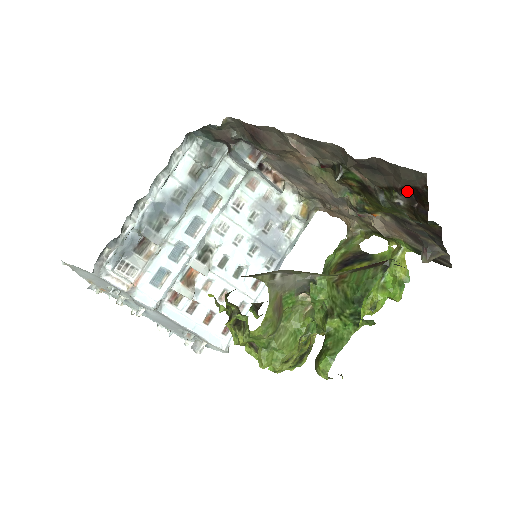
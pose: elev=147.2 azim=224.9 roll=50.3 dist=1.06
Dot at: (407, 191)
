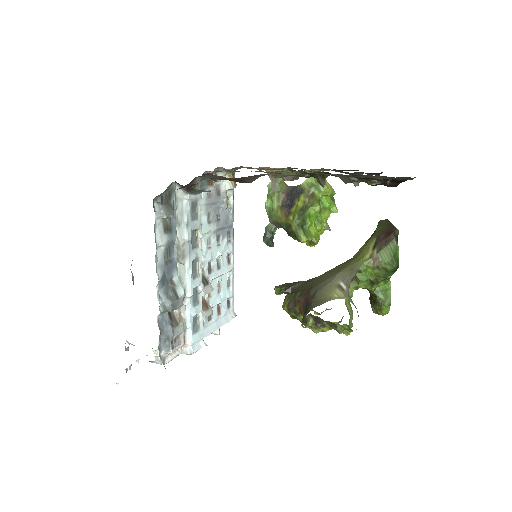
Dot at: (385, 179)
